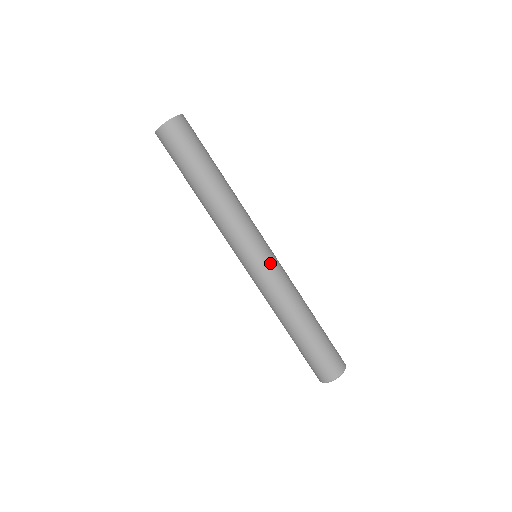
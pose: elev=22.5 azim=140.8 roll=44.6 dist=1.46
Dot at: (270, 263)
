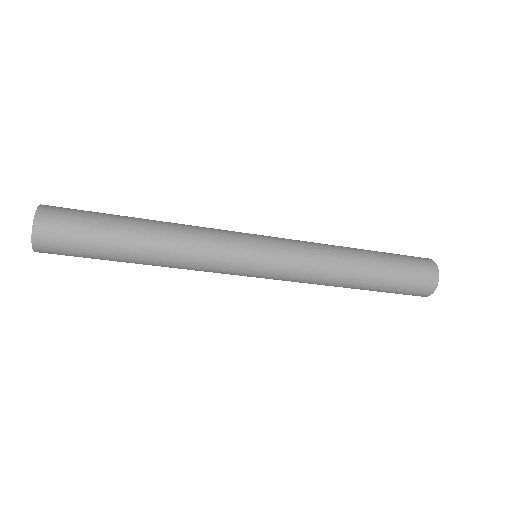
Dot at: (277, 252)
